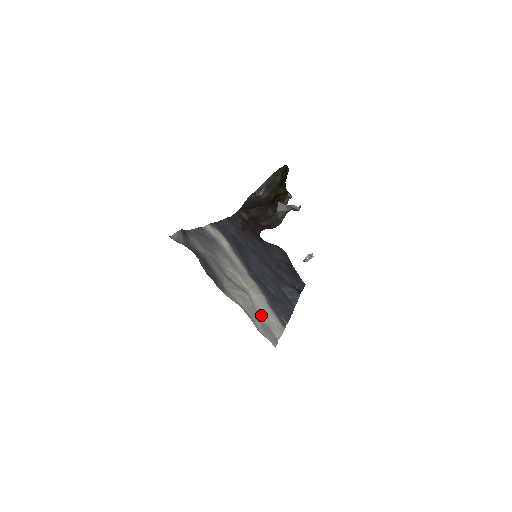
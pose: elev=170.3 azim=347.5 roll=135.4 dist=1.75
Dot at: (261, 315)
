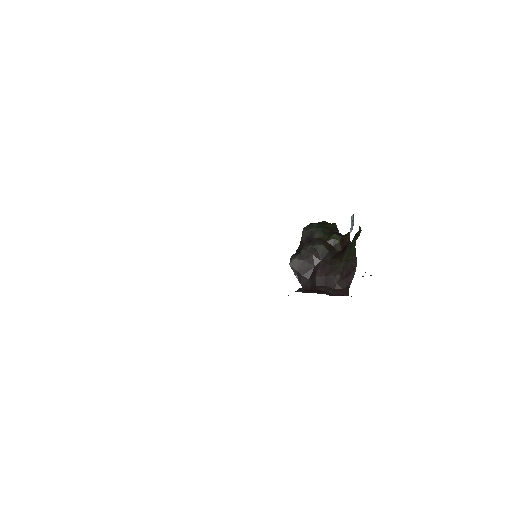
Dot at: occluded
